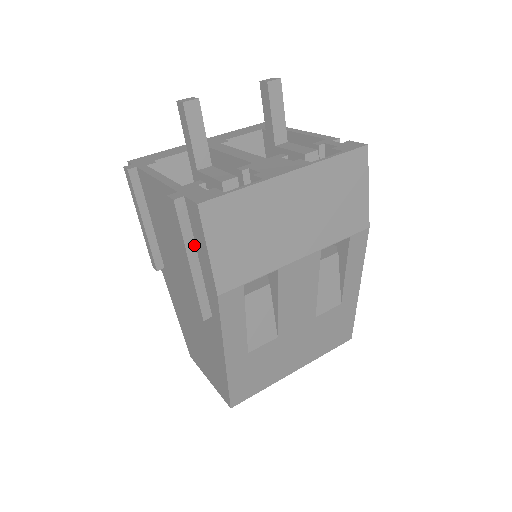
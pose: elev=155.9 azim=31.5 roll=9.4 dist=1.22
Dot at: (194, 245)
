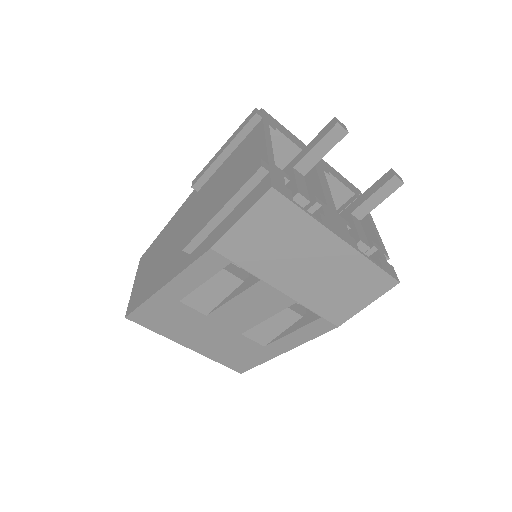
Dot at: (237, 204)
